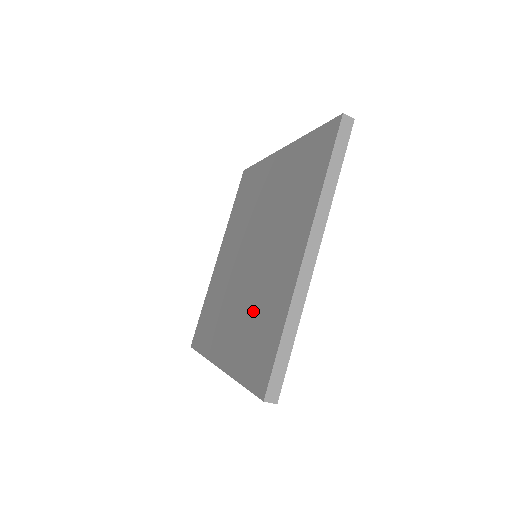
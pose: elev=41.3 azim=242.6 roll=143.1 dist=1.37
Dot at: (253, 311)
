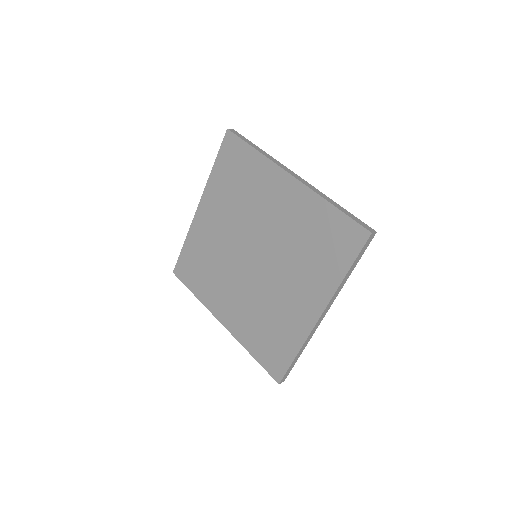
Dot at: (262, 314)
